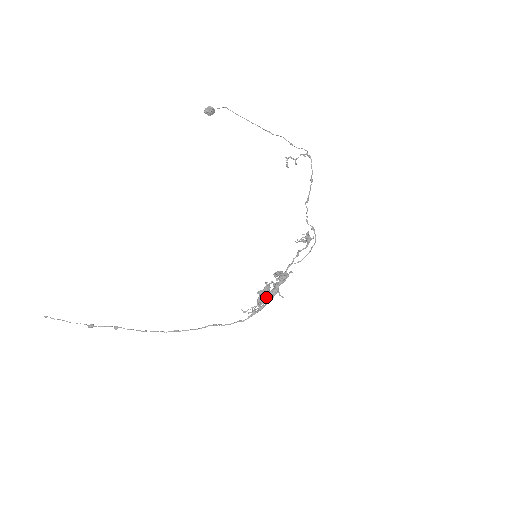
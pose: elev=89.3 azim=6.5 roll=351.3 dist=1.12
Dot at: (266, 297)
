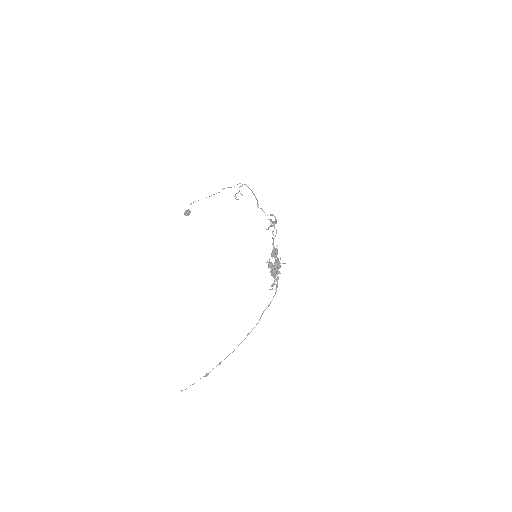
Dot at: (273, 270)
